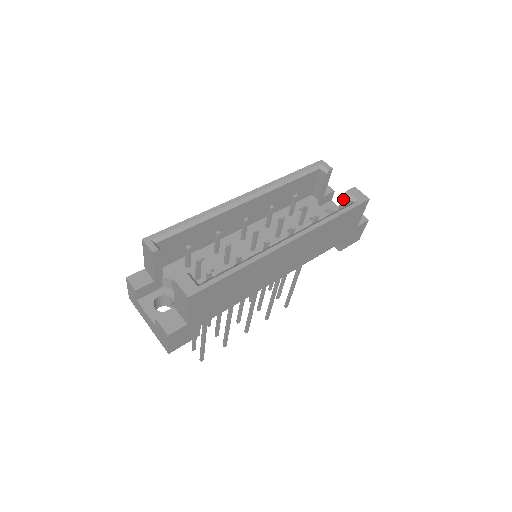
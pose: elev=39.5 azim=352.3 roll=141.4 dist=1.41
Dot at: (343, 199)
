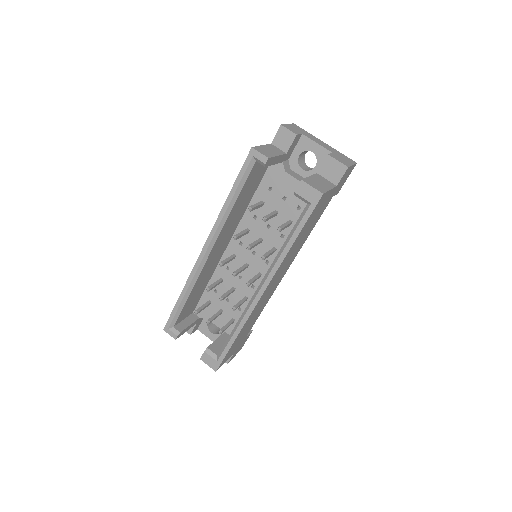
Dot at: occluded
